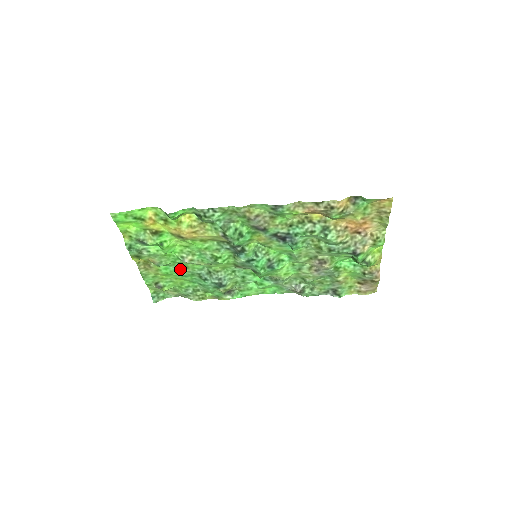
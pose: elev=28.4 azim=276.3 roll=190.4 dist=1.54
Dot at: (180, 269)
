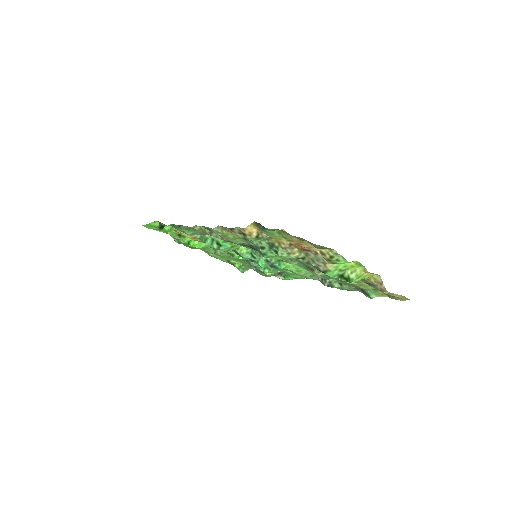
Dot at: occluded
